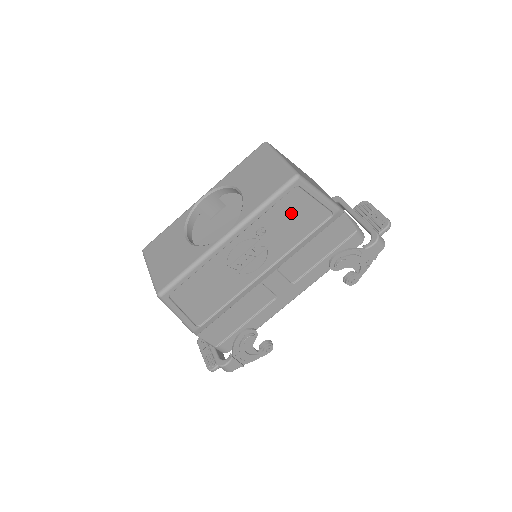
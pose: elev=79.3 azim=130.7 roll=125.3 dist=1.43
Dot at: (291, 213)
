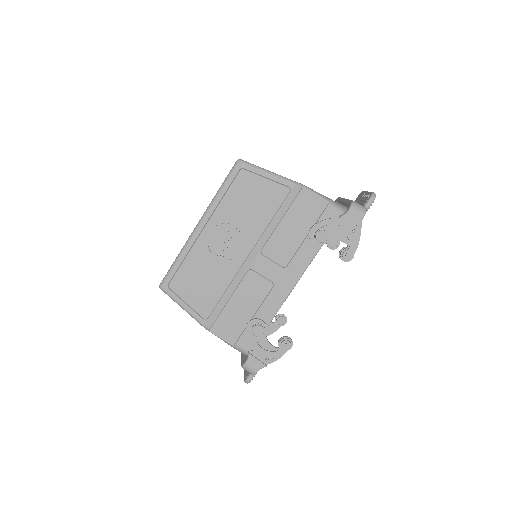
Dot at: (248, 195)
